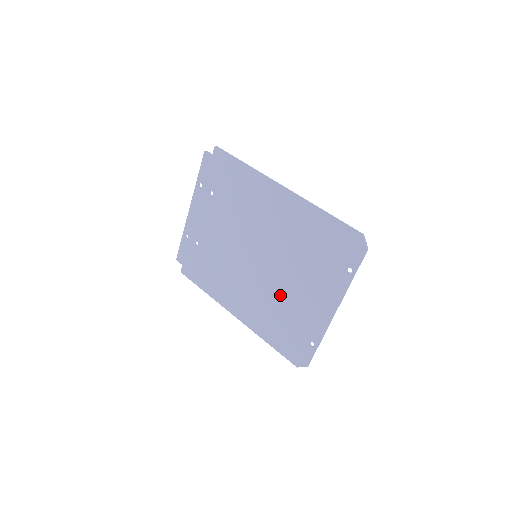
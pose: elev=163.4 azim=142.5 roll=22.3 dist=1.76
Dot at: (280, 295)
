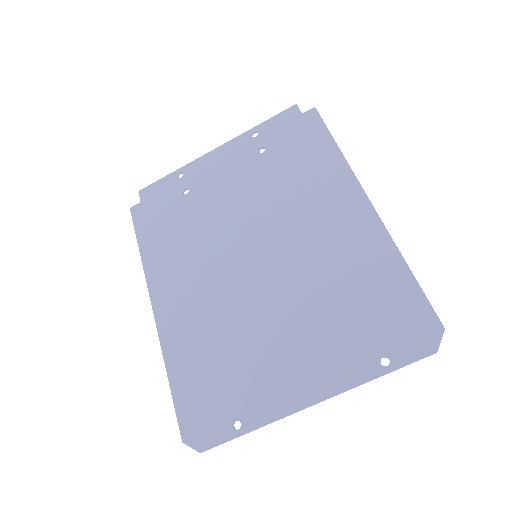
Dot at: (247, 325)
